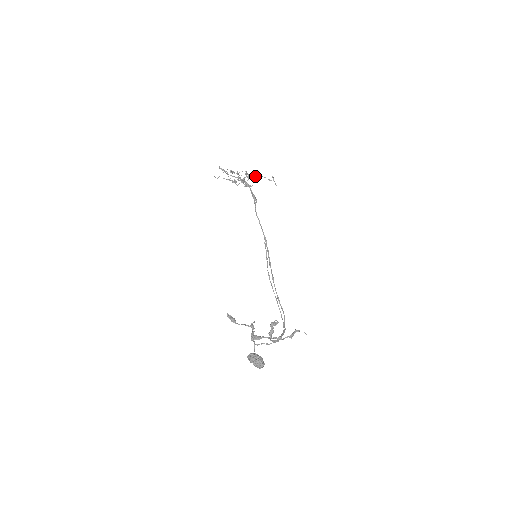
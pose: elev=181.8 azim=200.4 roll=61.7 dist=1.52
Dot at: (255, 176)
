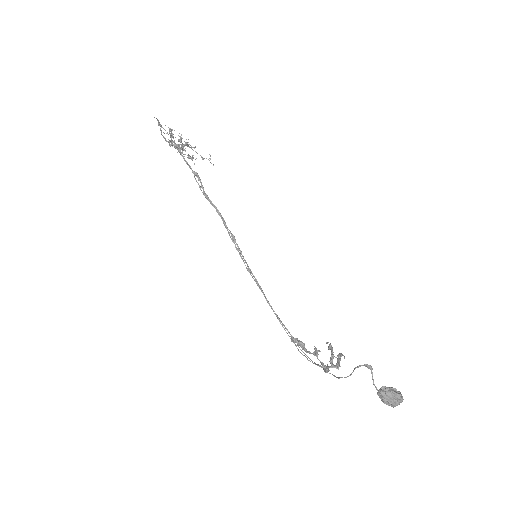
Dot at: (195, 147)
